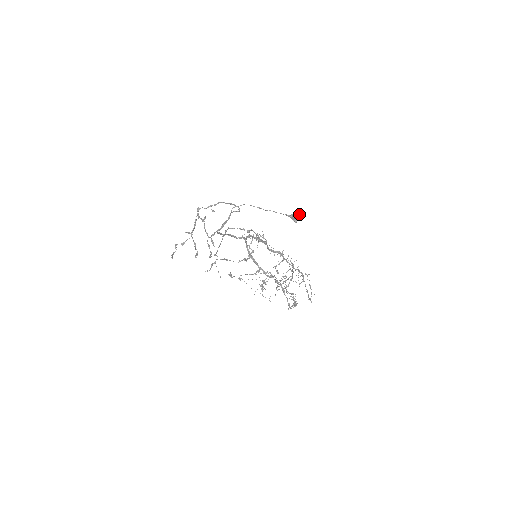
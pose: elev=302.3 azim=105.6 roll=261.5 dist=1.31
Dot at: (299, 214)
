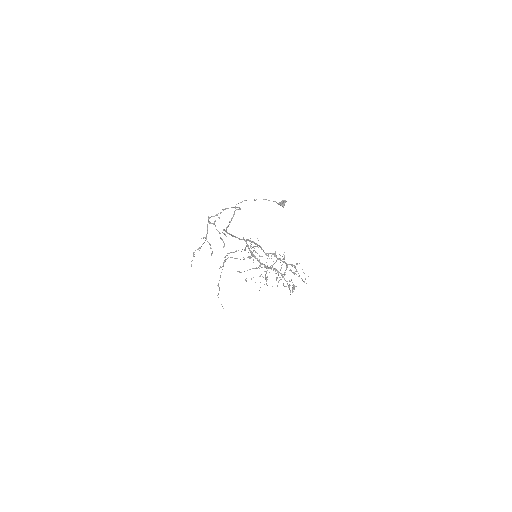
Dot at: (285, 200)
